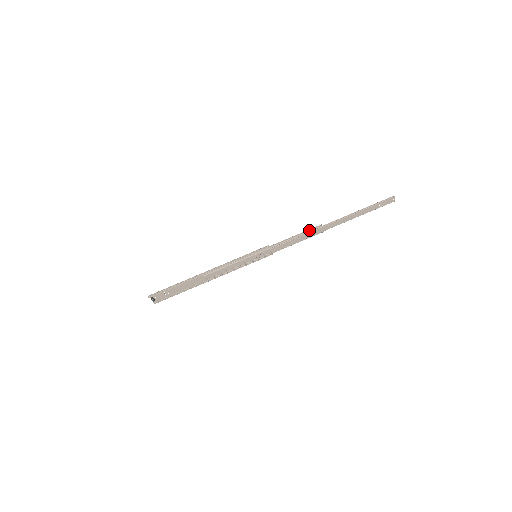
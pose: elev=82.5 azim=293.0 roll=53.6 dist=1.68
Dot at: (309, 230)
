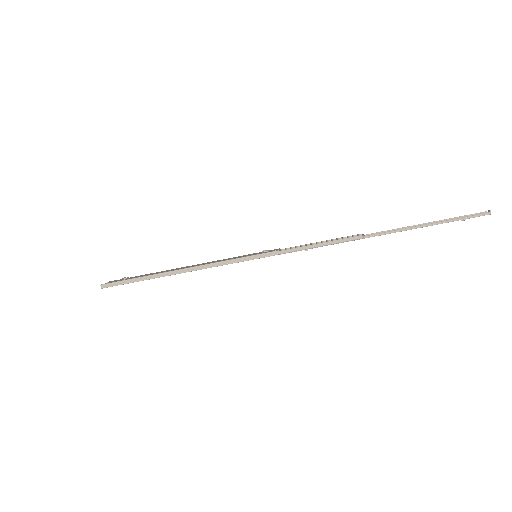
Dot at: (342, 241)
